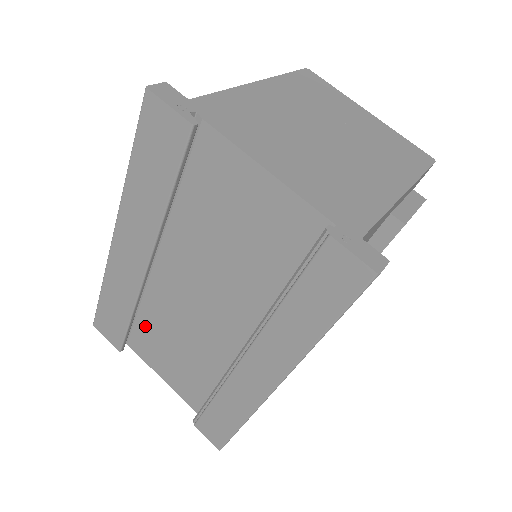
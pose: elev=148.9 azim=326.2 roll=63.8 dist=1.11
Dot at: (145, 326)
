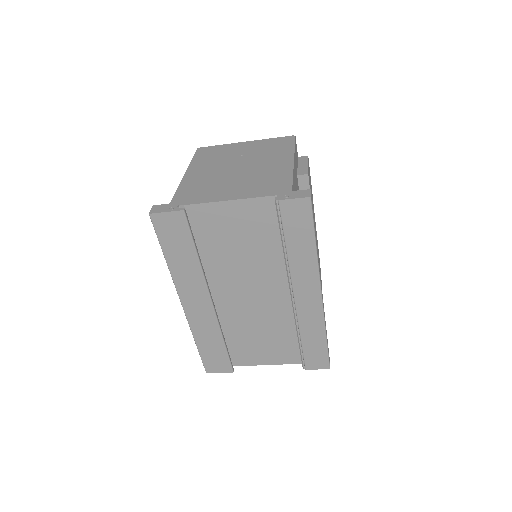
Dot at: (234, 342)
